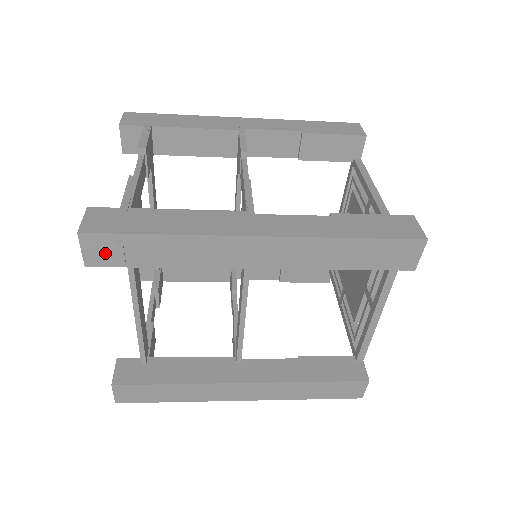
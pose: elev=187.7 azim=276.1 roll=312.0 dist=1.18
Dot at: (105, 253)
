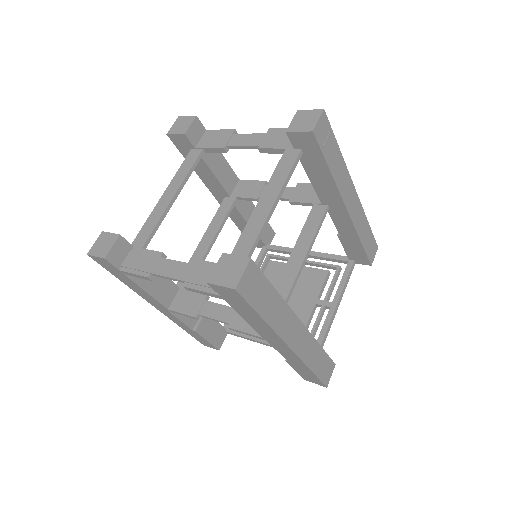
Dot at: (323, 134)
